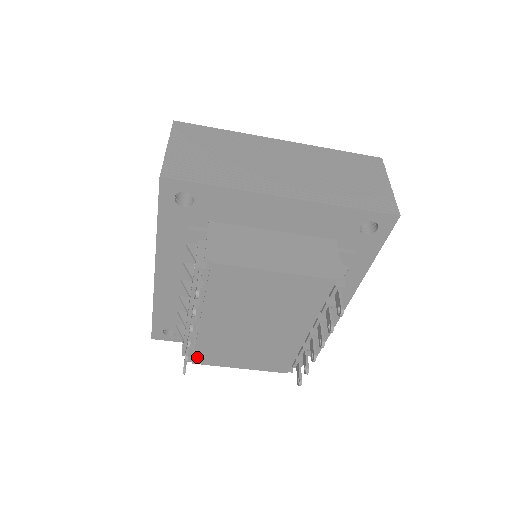
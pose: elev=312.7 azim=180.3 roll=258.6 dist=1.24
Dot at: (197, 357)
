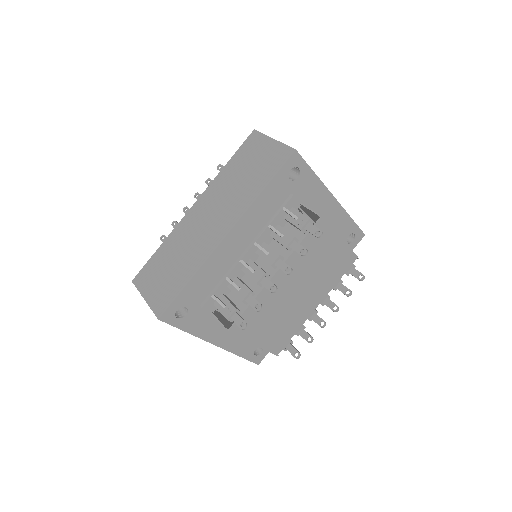
Dot at: occluded
